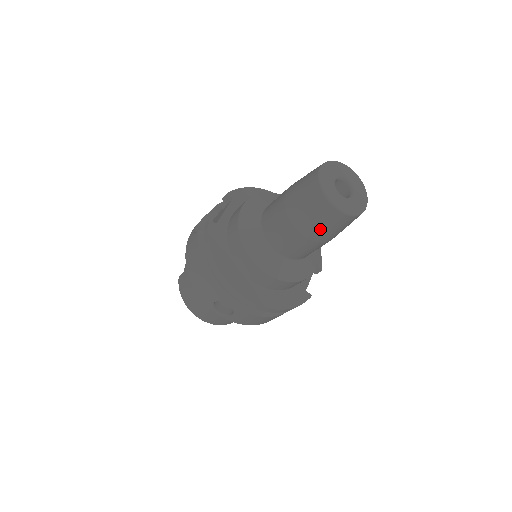
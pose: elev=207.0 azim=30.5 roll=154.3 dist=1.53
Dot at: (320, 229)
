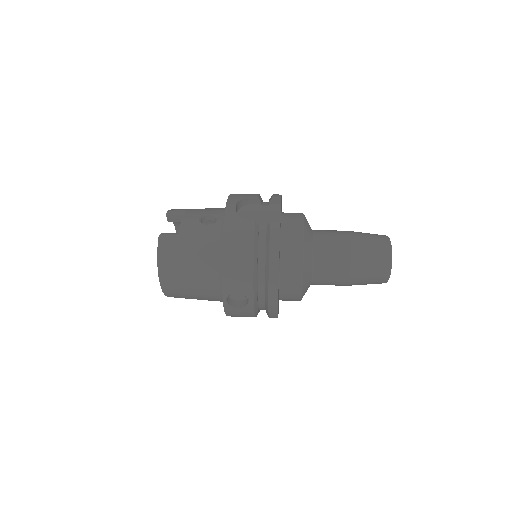
Dot at: (363, 281)
